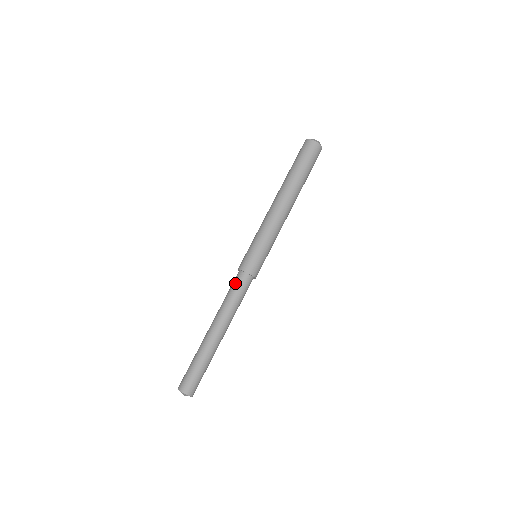
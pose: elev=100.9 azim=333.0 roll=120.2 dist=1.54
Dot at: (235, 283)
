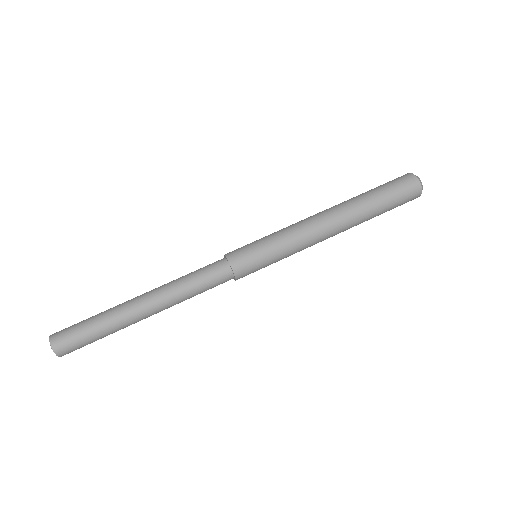
Dot at: occluded
